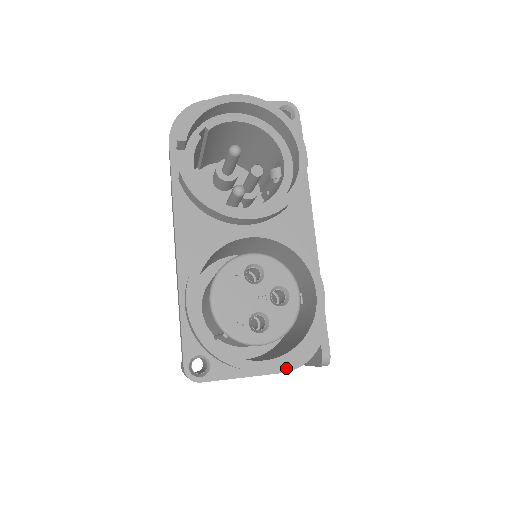
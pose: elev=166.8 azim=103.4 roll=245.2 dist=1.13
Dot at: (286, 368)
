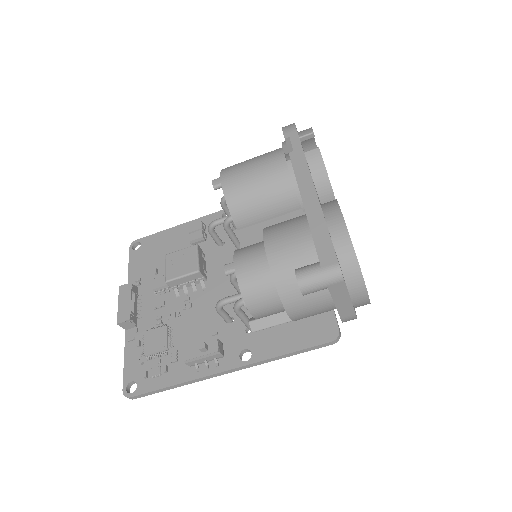
Dot at: occluded
